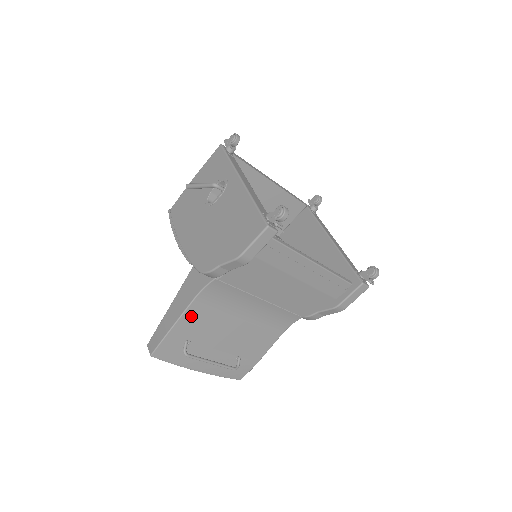
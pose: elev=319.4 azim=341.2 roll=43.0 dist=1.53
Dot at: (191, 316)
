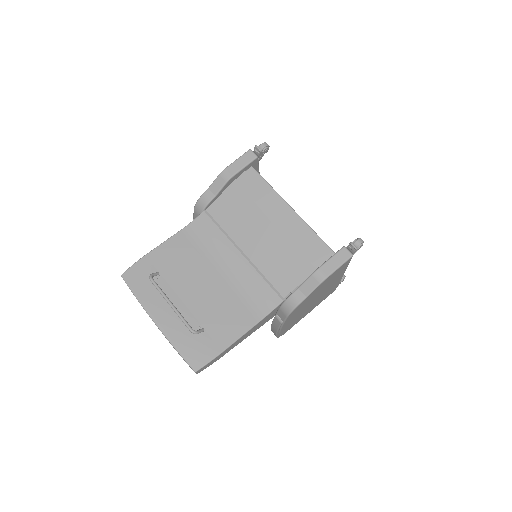
Dot at: (173, 246)
